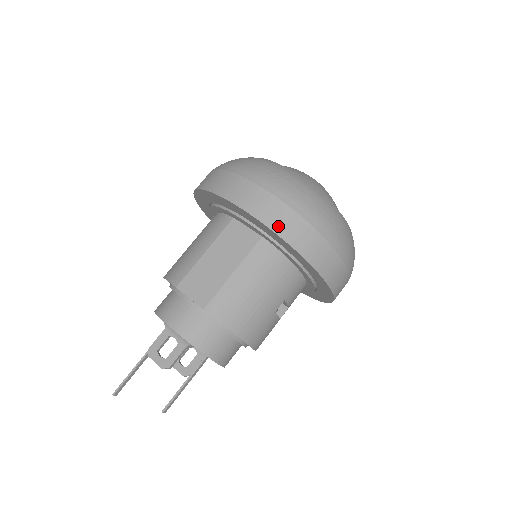
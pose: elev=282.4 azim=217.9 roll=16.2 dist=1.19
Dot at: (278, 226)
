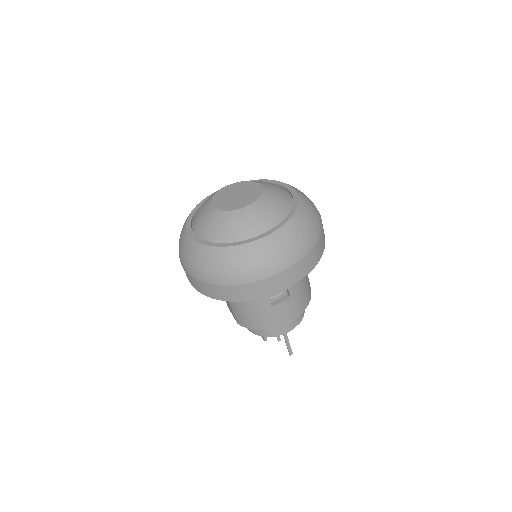
Dot at: (201, 290)
